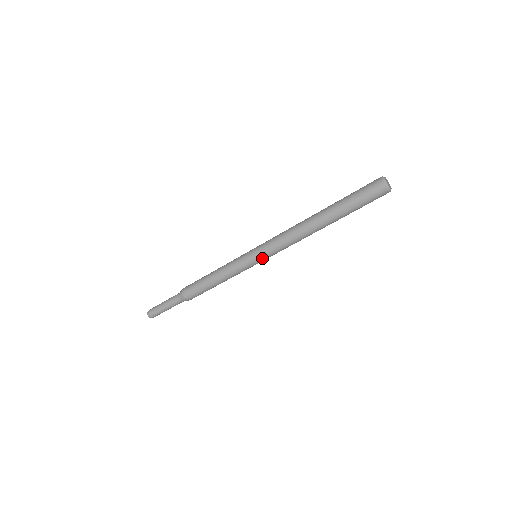
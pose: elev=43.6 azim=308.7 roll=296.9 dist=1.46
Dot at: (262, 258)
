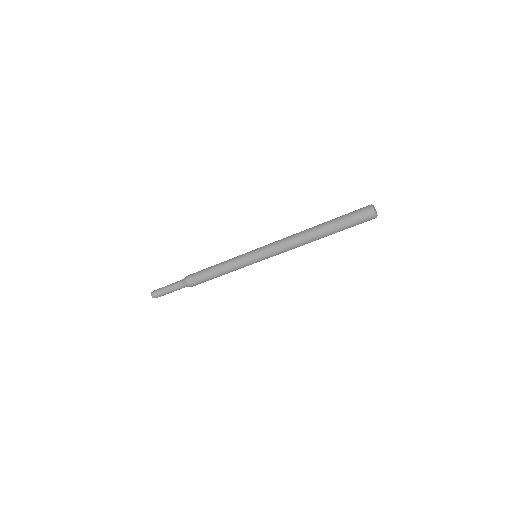
Dot at: (262, 259)
